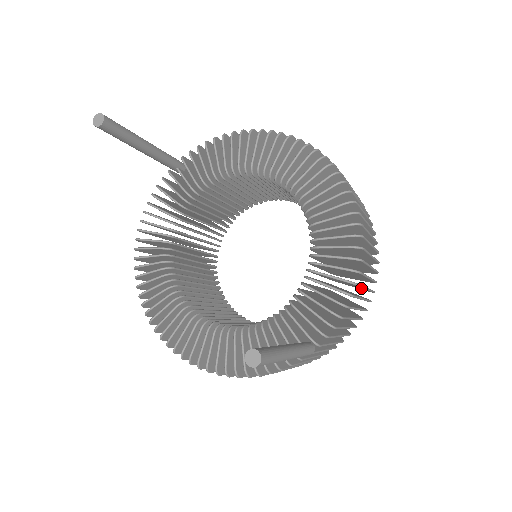
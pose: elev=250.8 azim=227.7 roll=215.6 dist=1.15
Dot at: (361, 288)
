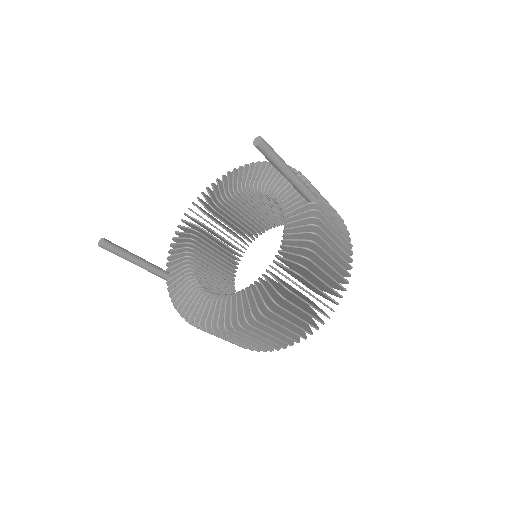
Dot at: occluded
